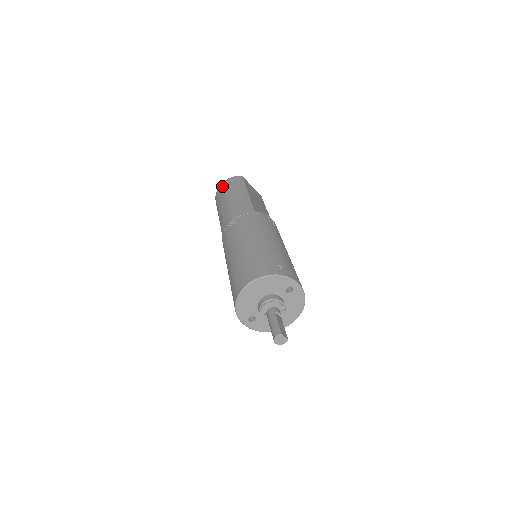
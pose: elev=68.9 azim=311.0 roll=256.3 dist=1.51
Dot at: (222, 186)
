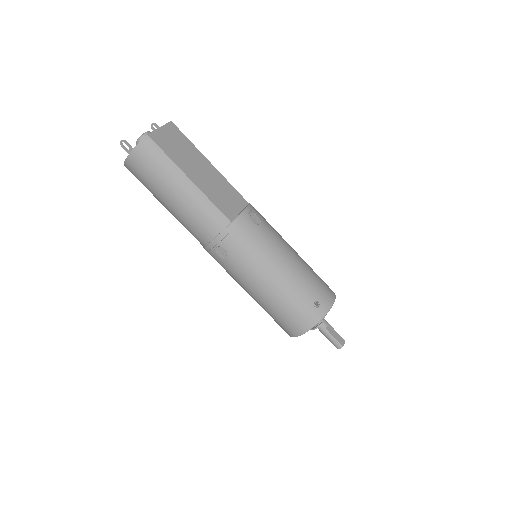
Dot at: (135, 166)
